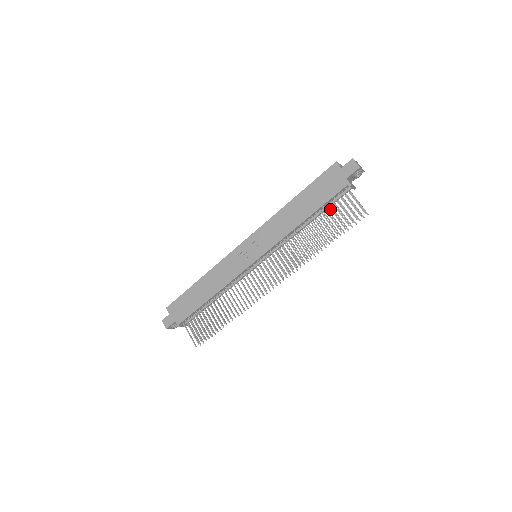
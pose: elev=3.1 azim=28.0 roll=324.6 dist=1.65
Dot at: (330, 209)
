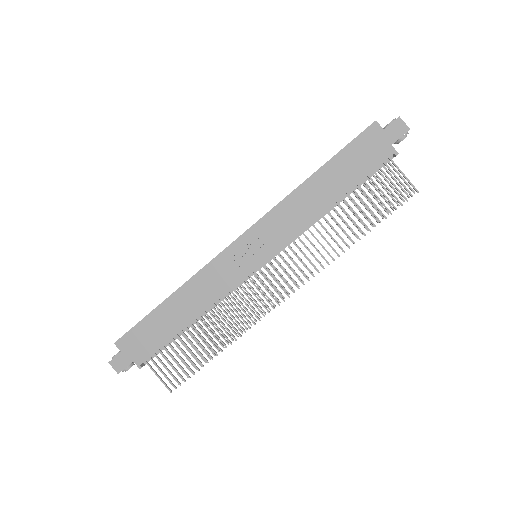
Dot at: (368, 187)
